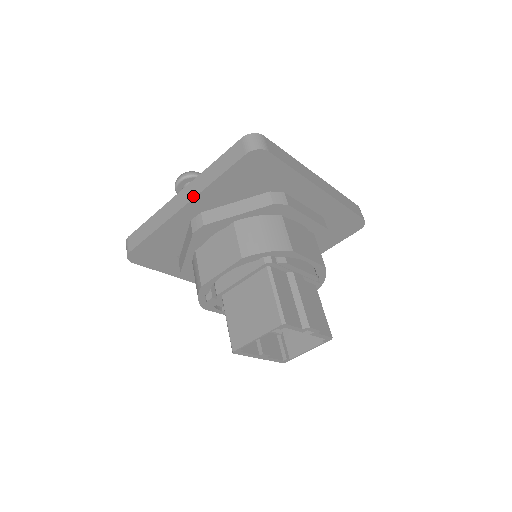
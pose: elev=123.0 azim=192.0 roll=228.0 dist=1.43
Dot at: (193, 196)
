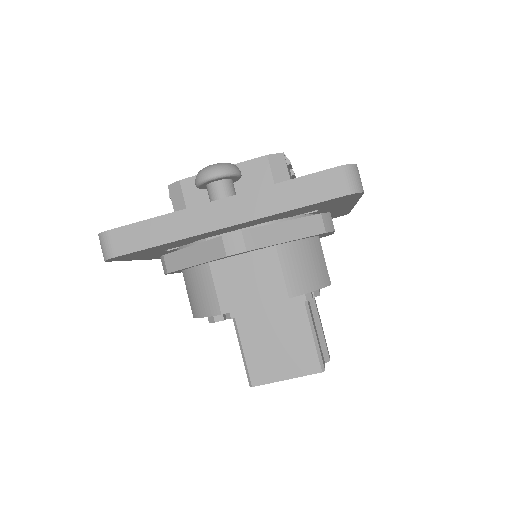
Dot at: (248, 218)
